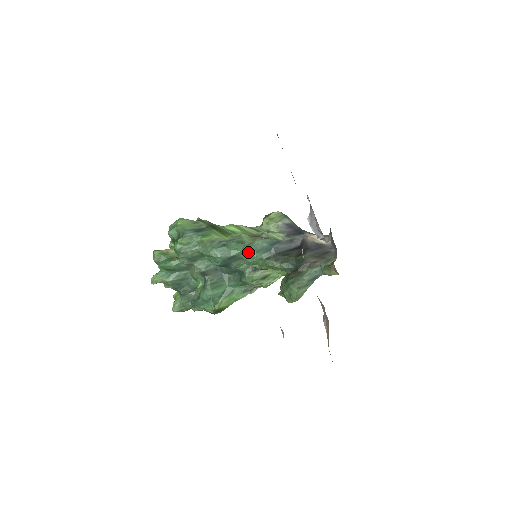
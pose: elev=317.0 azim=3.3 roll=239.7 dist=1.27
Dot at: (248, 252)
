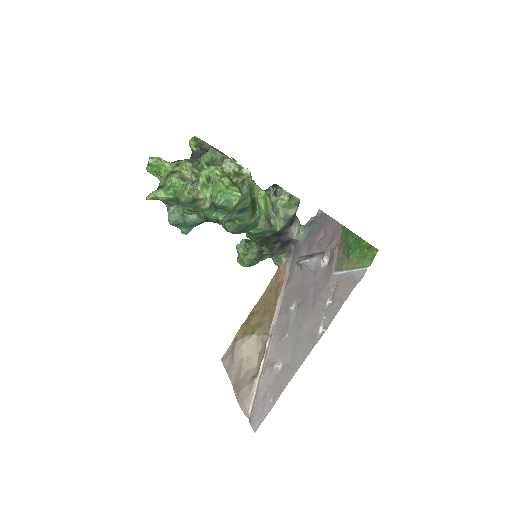
Dot at: (253, 234)
